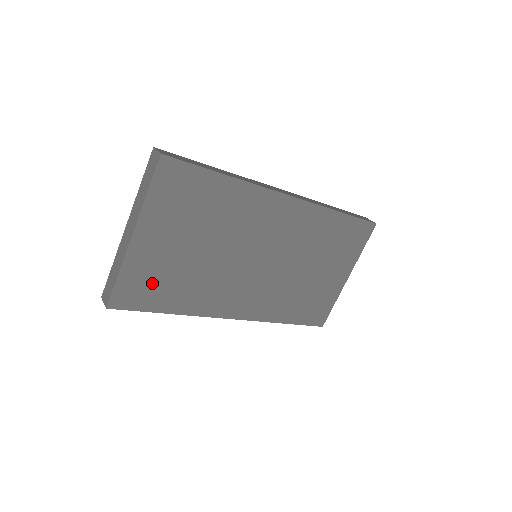
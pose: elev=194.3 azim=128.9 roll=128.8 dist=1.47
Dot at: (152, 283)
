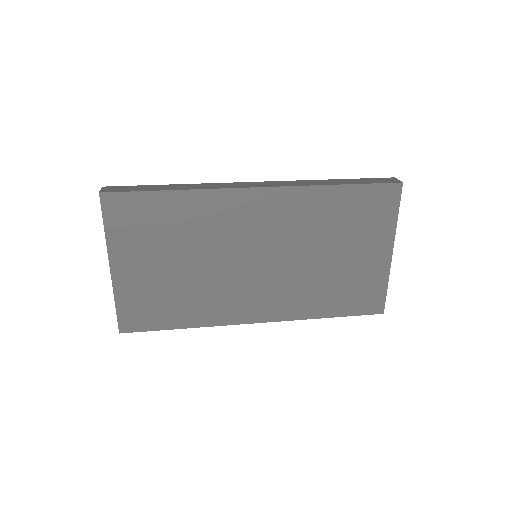
Dot at: (150, 305)
